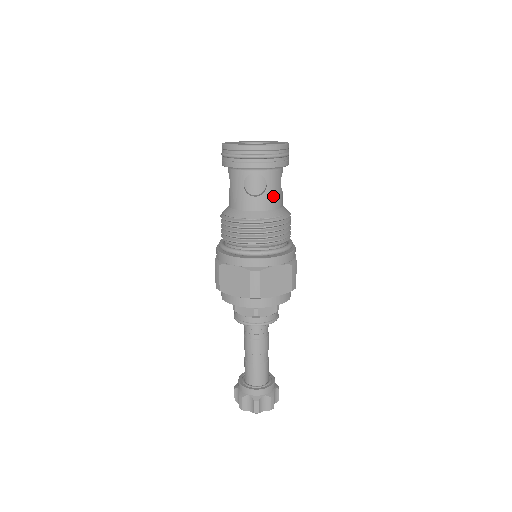
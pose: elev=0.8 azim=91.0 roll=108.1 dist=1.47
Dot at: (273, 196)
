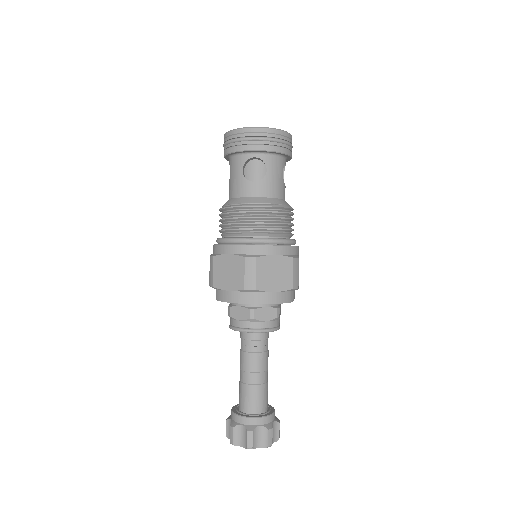
Dot at: (273, 183)
